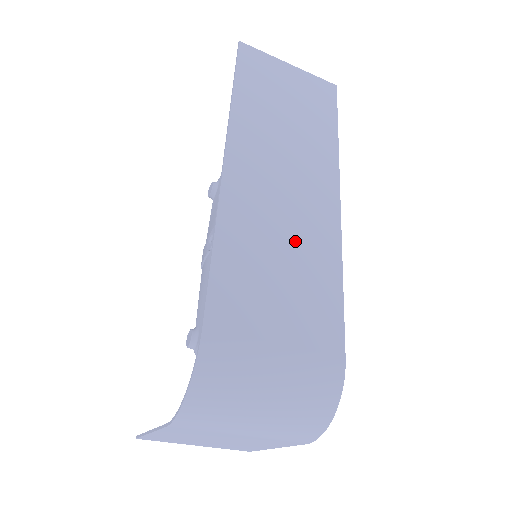
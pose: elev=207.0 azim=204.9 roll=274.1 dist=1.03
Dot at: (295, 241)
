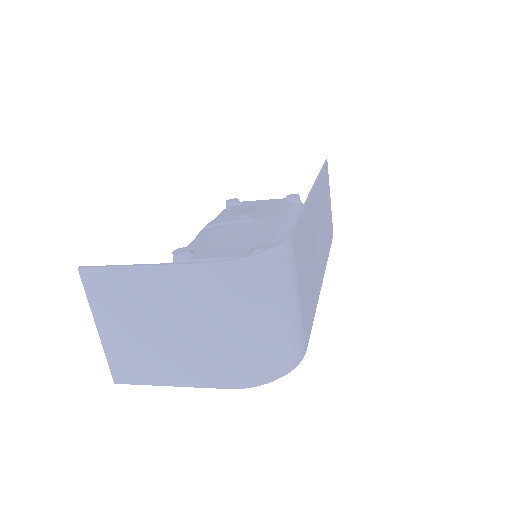
Dot at: (314, 264)
